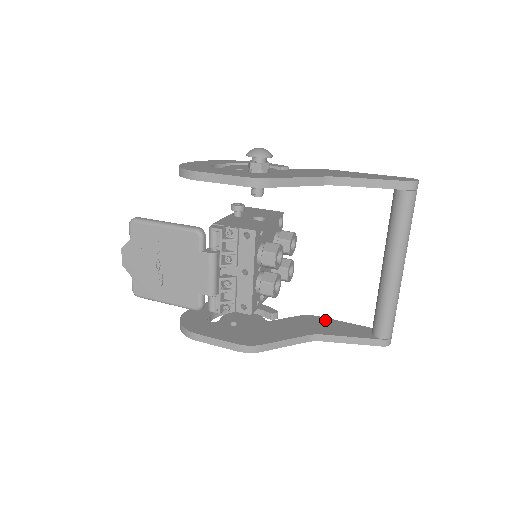
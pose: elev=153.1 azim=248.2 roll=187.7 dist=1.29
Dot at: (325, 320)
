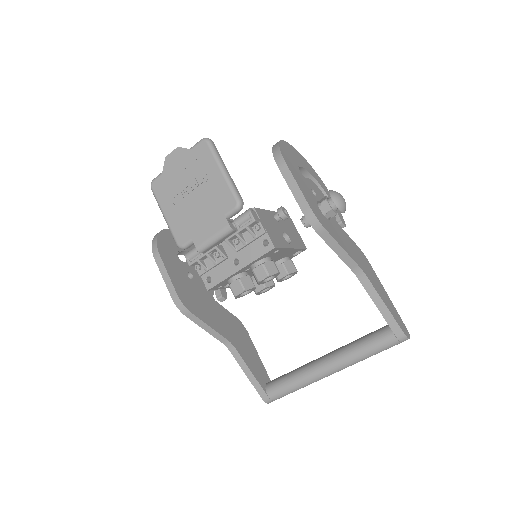
Dot at: (249, 340)
